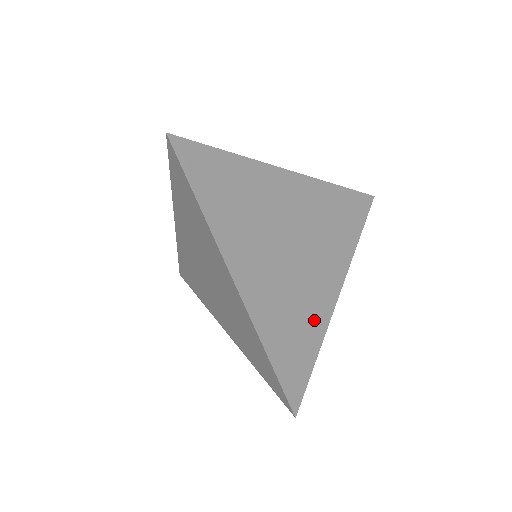
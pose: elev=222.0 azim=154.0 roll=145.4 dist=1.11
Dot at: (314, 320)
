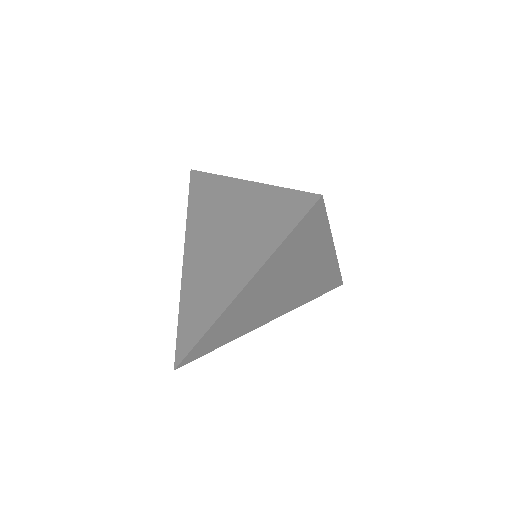
Dot at: (241, 330)
